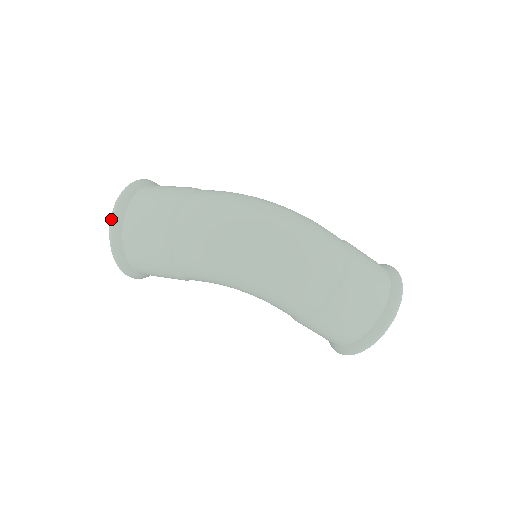
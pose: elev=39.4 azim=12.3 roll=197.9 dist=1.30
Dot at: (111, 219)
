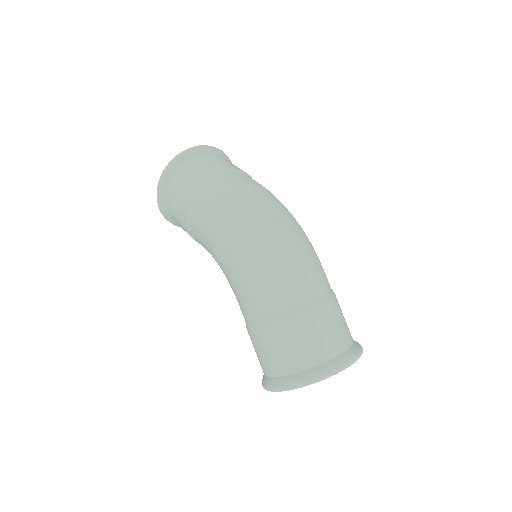
Dot at: (175, 156)
